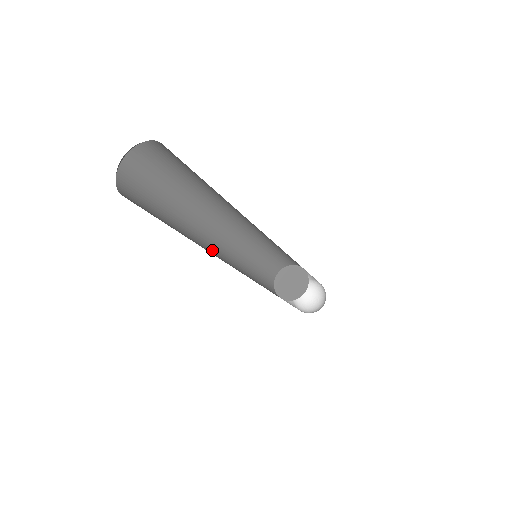
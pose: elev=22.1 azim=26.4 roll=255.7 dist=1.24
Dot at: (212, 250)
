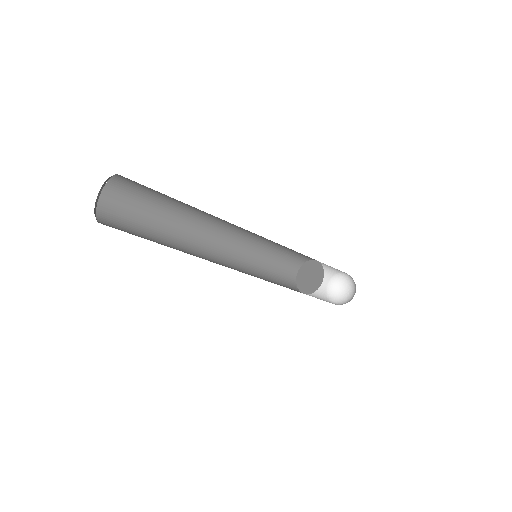
Dot at: (210, 239)
